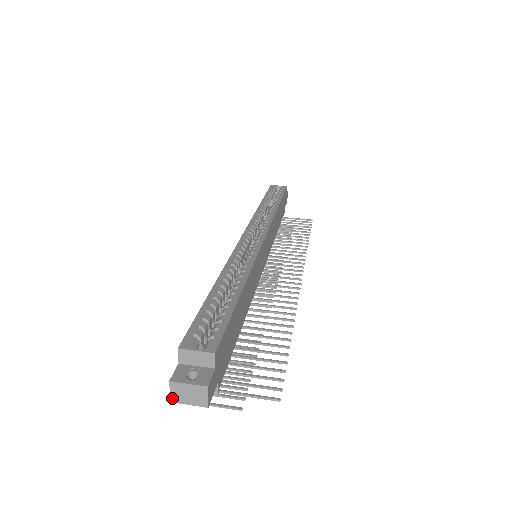
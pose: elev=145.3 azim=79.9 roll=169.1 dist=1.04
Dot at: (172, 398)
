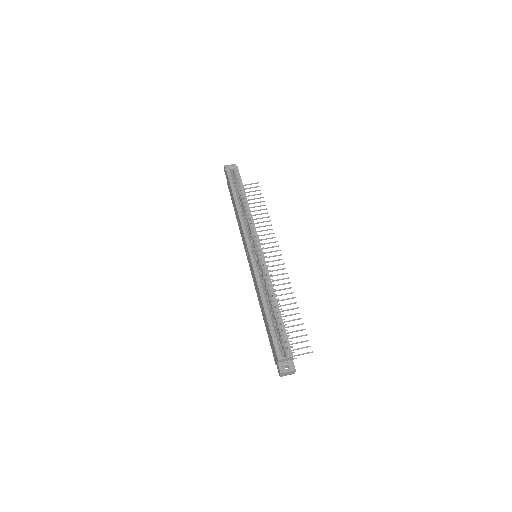
Dot at: (281, 376)
